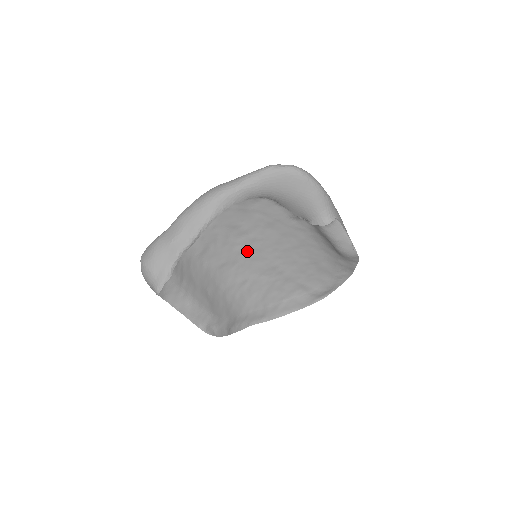
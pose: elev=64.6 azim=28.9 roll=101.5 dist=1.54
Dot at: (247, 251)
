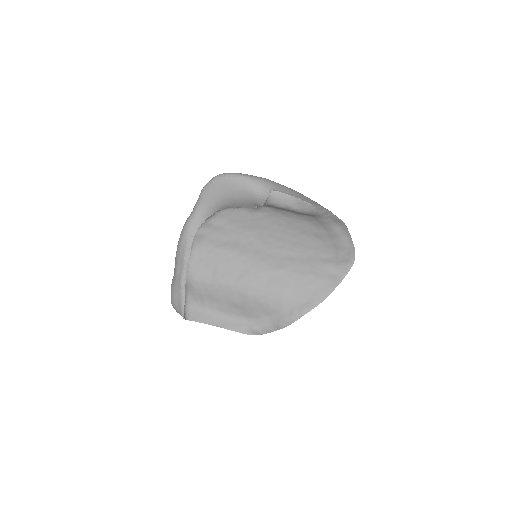
Dot at: (251, 256)
